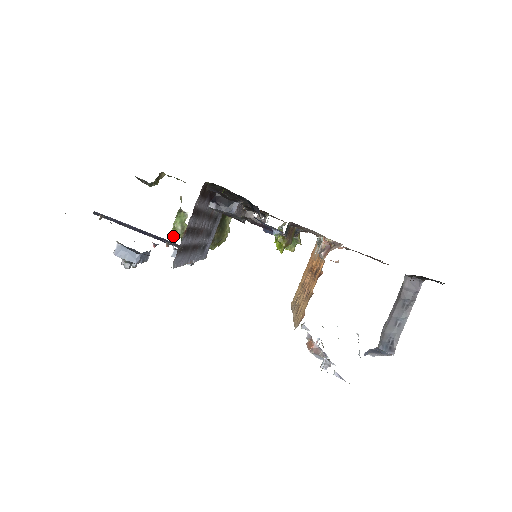
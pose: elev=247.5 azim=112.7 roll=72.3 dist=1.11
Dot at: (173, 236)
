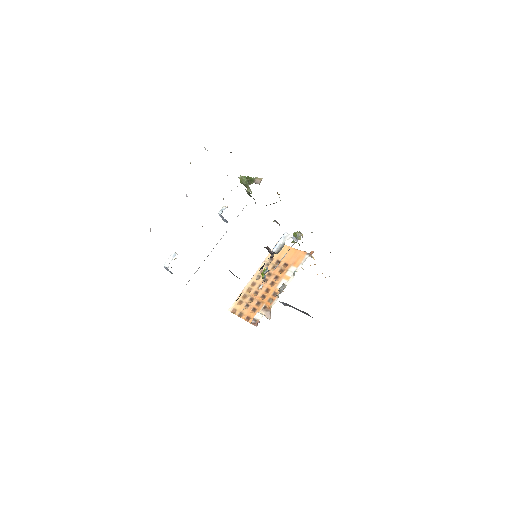
Dot at: (240, 176)
